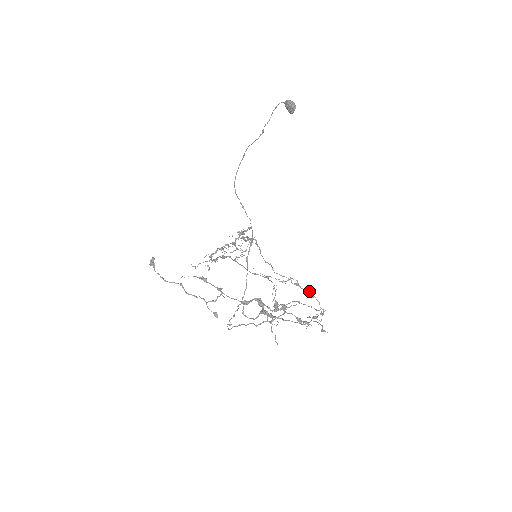
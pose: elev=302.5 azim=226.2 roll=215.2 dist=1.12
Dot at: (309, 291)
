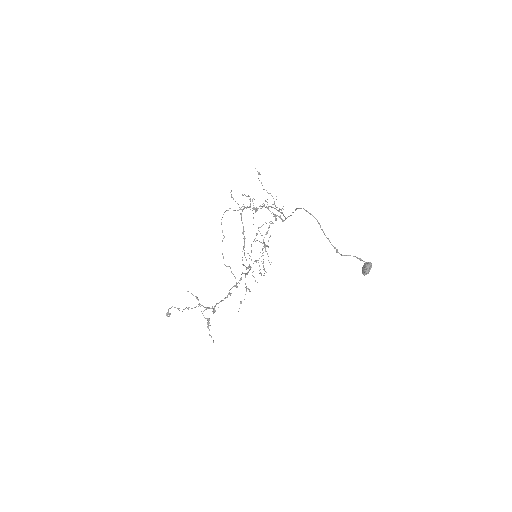
Dot at: occluded
